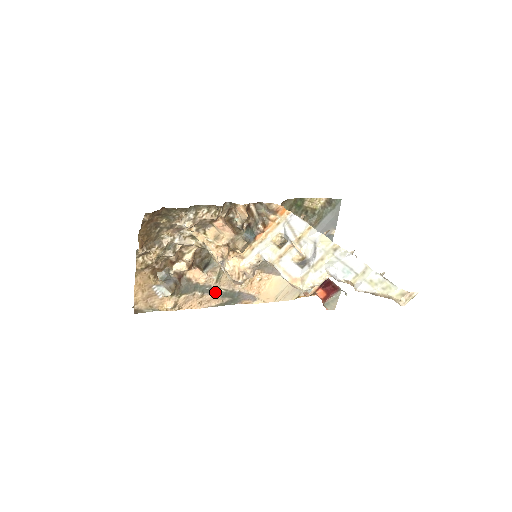
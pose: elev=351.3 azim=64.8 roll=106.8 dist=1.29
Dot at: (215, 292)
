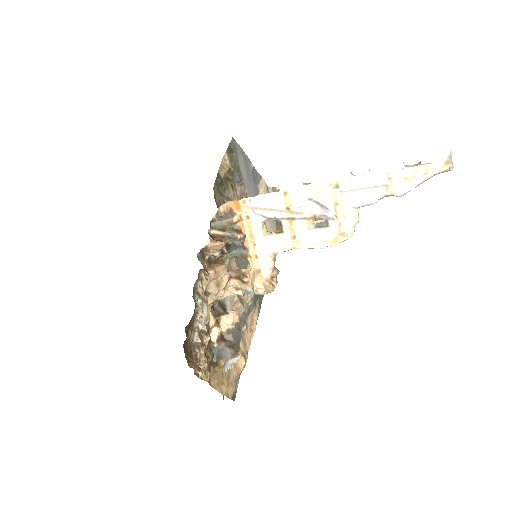
Dot at: (249, 311)
